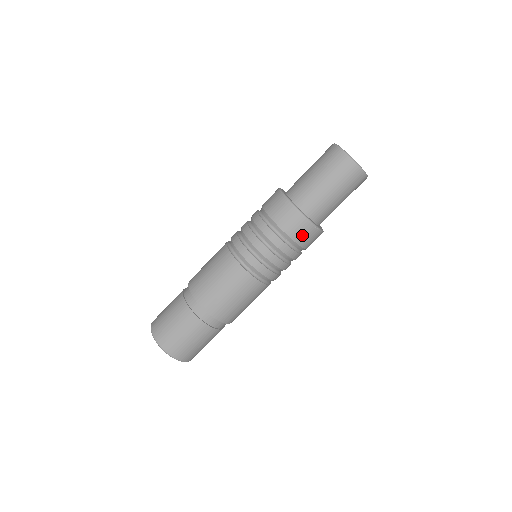
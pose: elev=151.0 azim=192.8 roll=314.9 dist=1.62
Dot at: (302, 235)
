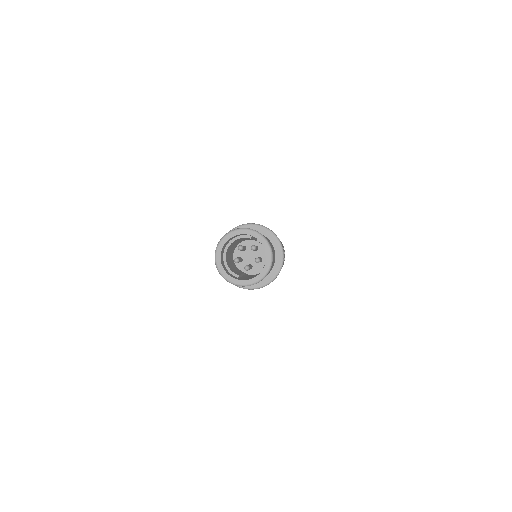
Dot at: occluded
